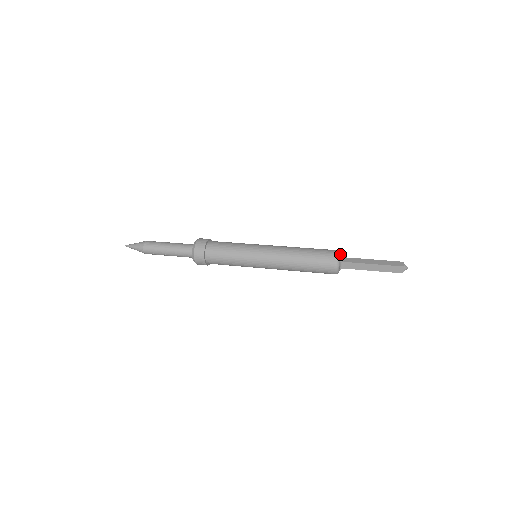
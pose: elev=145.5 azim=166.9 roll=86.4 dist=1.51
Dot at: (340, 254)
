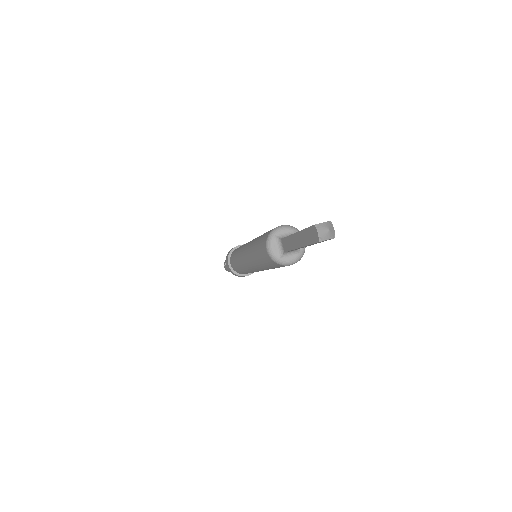
Dot at: (285, 229)
